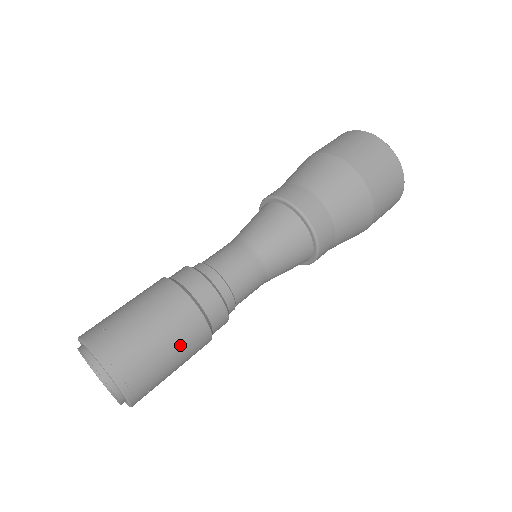
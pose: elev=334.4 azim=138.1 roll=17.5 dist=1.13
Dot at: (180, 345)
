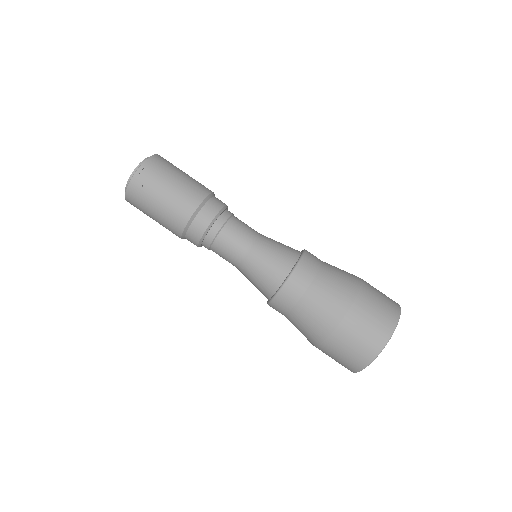
Dot at: (181, 189)
